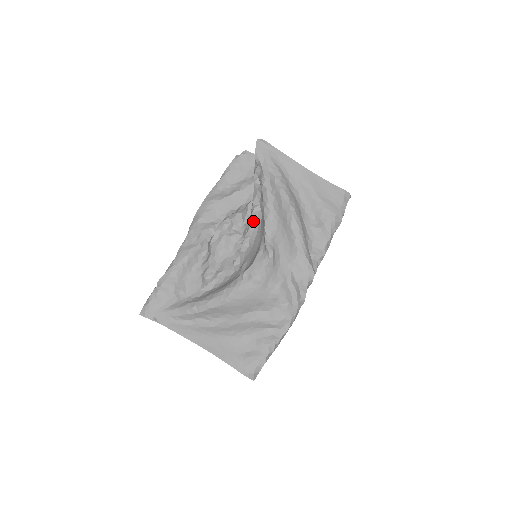
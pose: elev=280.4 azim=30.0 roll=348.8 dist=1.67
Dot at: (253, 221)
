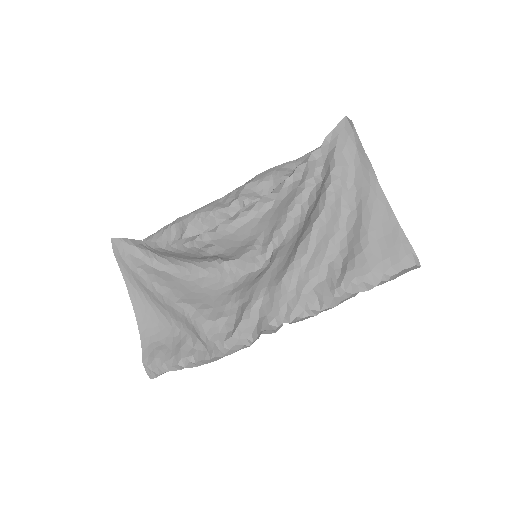
Dot at: (254, 206)
